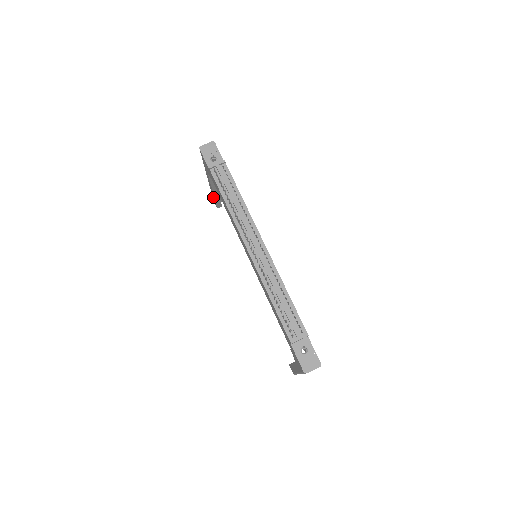
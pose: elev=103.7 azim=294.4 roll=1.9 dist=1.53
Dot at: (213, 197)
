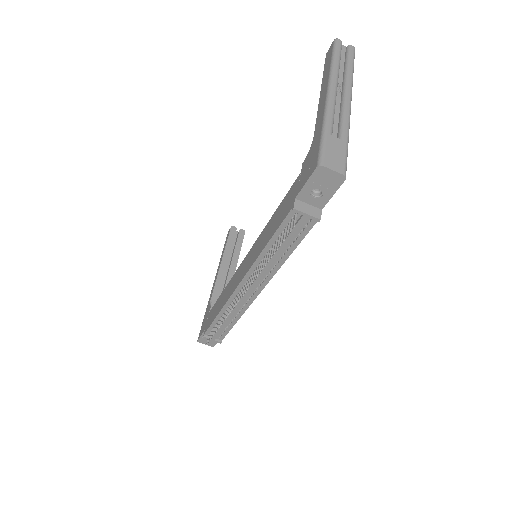
Dot at: (327, 64)
